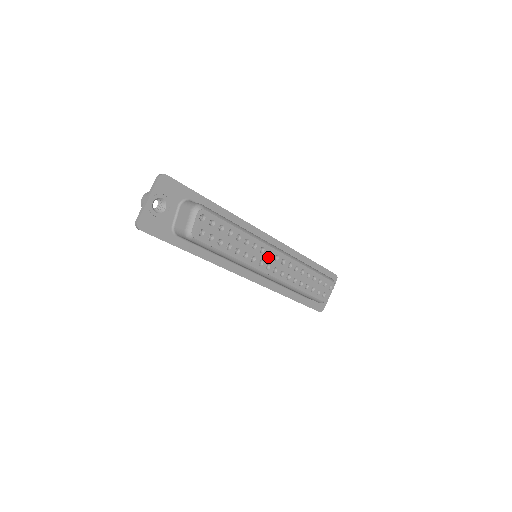
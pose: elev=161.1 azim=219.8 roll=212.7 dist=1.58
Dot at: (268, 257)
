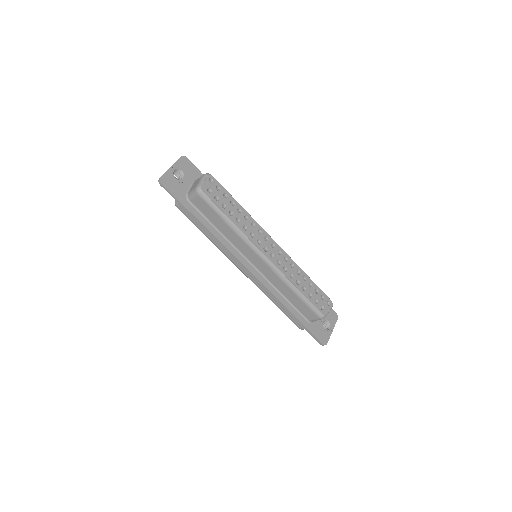
Dot at: (265, 241)
